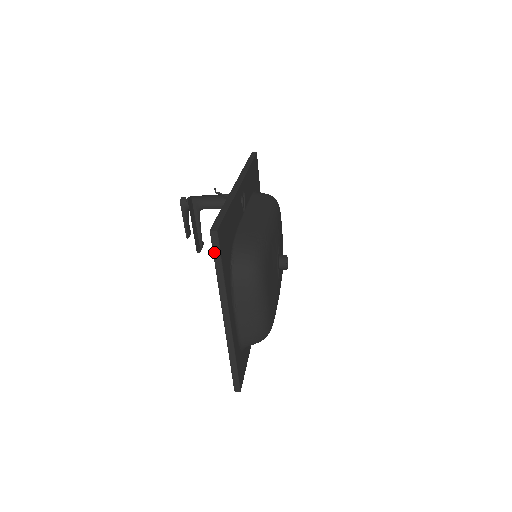
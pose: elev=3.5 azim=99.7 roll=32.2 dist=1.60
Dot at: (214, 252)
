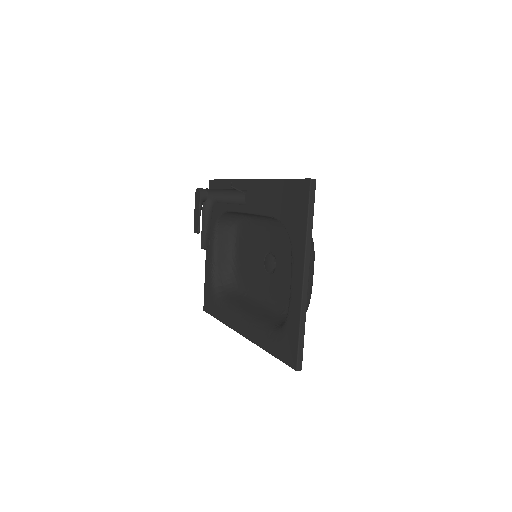
Dot at: (310, 201)
